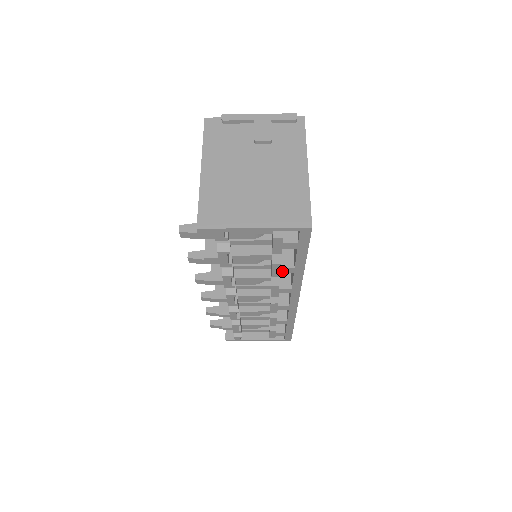
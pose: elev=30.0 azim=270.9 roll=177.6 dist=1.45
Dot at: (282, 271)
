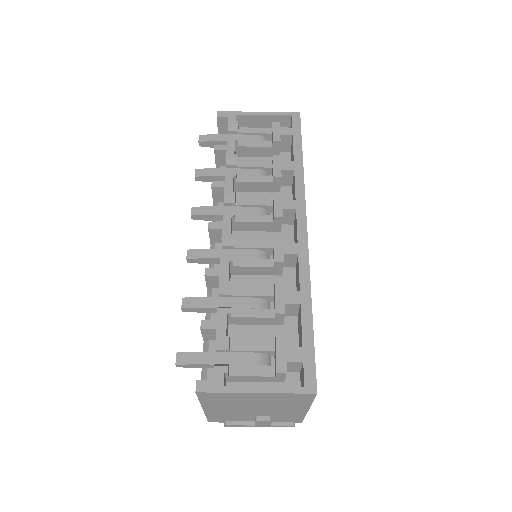
Dot at: (283, 167)
